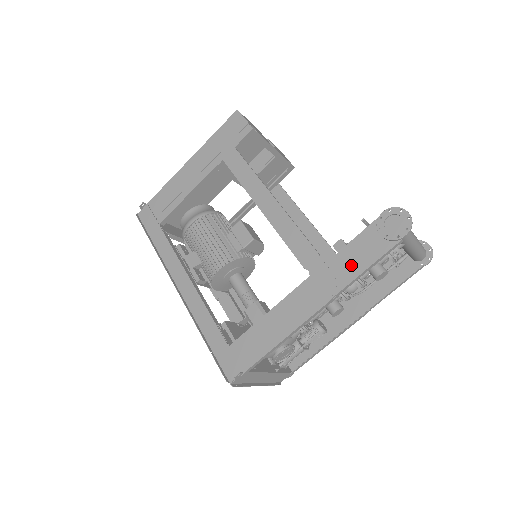
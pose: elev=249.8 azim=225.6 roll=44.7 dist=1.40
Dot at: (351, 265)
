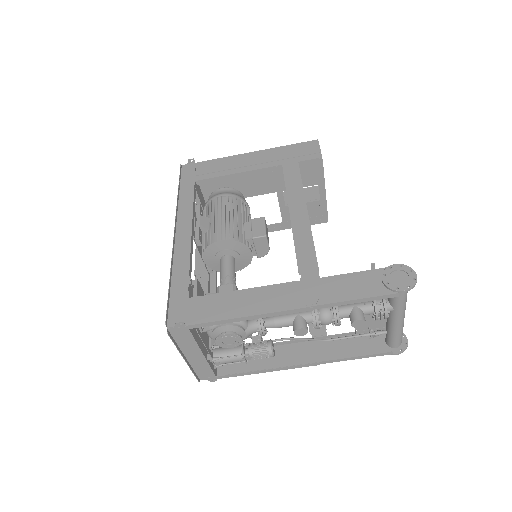
Dot at: (342, 290)
